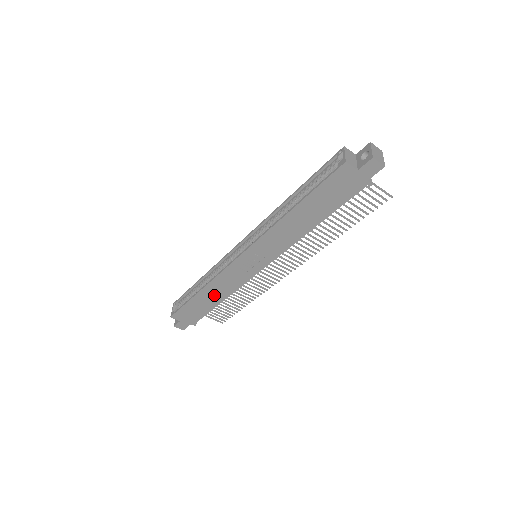
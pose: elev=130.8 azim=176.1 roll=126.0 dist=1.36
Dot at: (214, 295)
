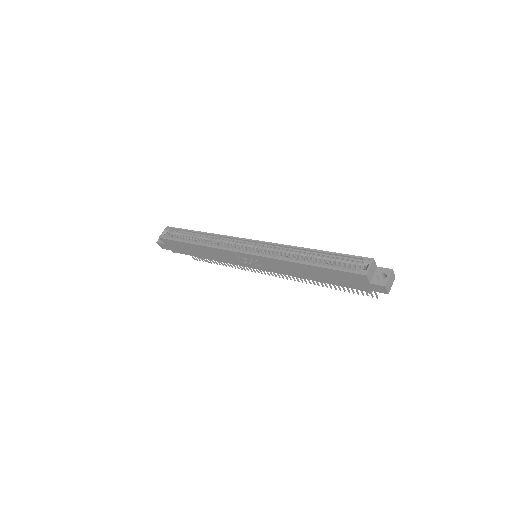
Dot at: (205, 253)
